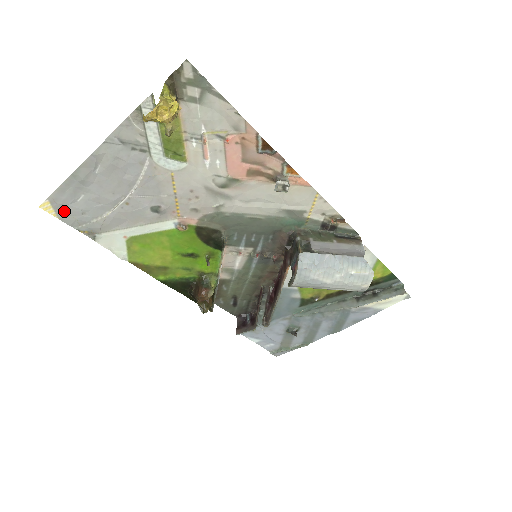
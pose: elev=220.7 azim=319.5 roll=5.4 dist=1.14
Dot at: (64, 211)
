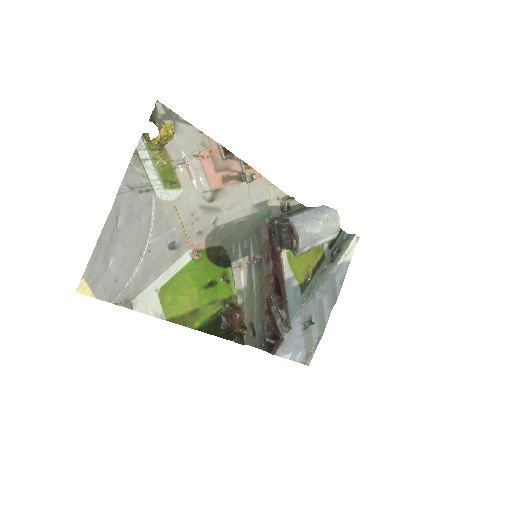
Dot at: (99, 286)
